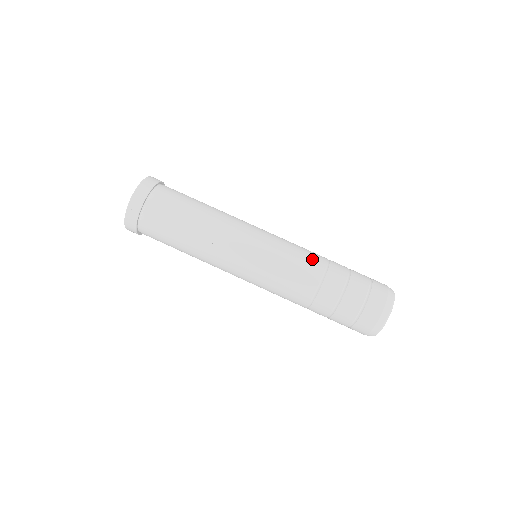
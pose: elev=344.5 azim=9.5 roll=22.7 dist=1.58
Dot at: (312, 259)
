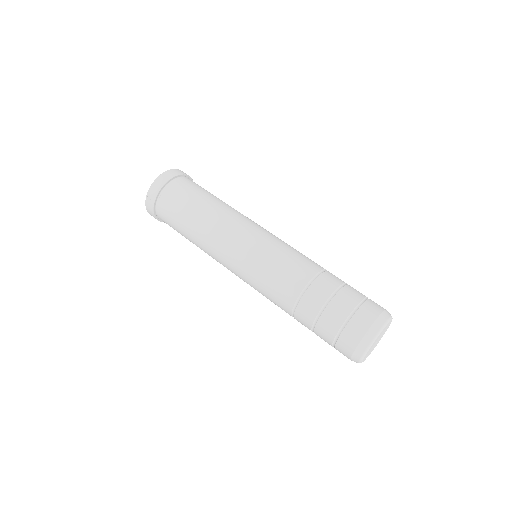
Dot at: (300, 267)
